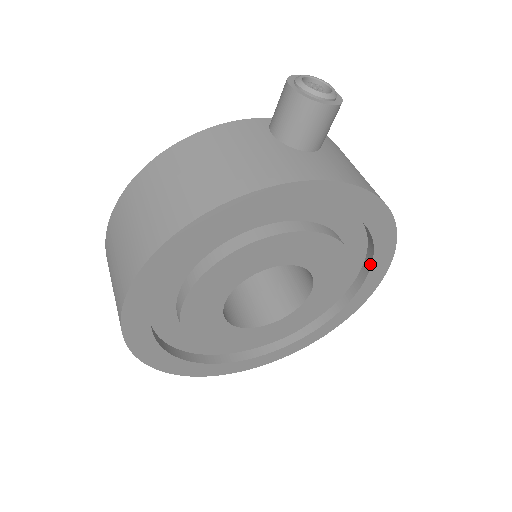
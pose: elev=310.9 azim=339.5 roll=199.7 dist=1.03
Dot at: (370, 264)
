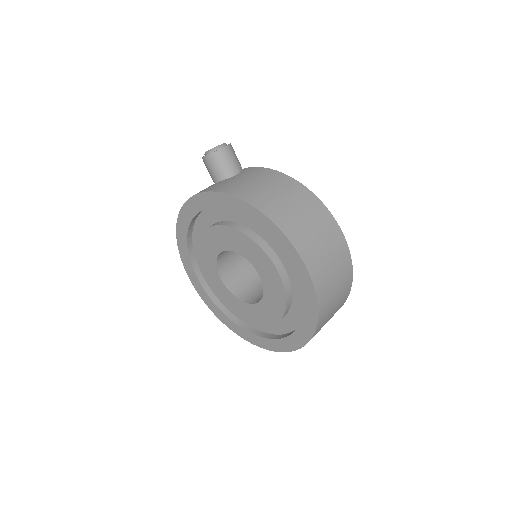
Dot at: (280, 248)
